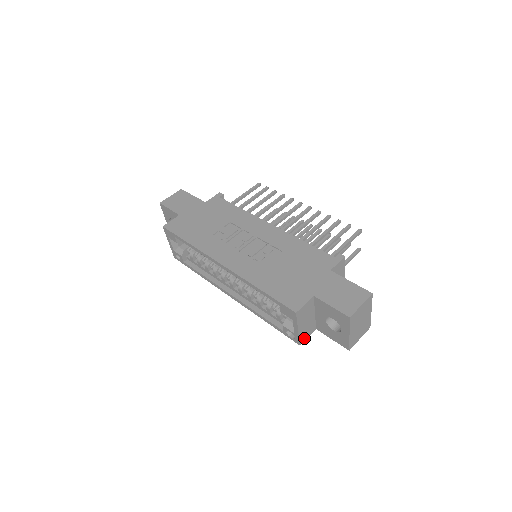
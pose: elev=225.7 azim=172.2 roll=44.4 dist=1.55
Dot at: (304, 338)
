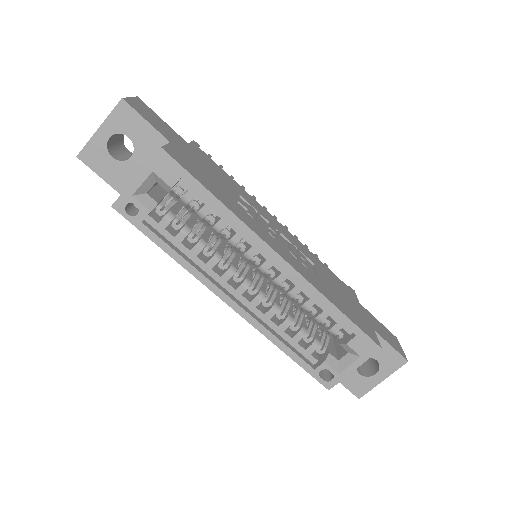
Dot at: occluded
